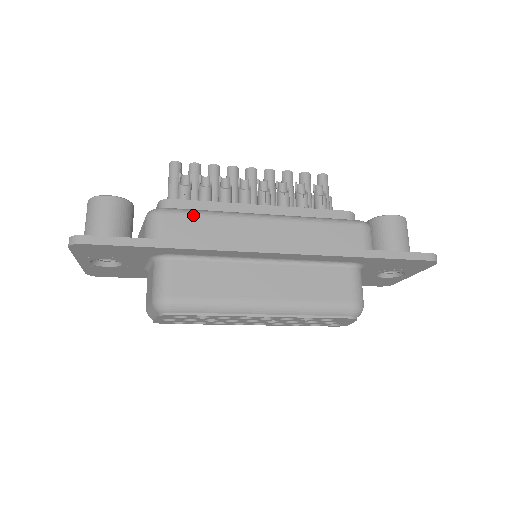
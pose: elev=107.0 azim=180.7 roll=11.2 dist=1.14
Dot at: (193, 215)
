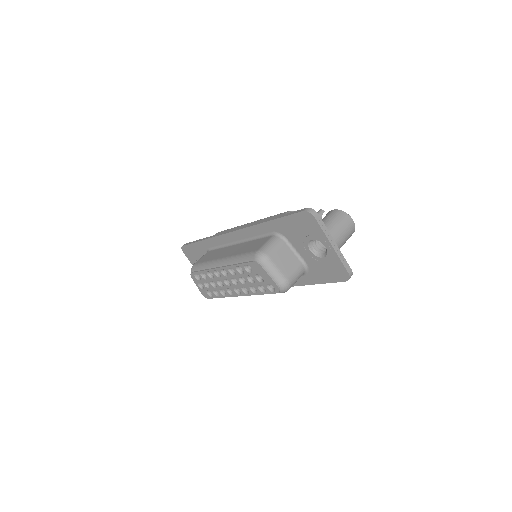
Dot at: occluded
